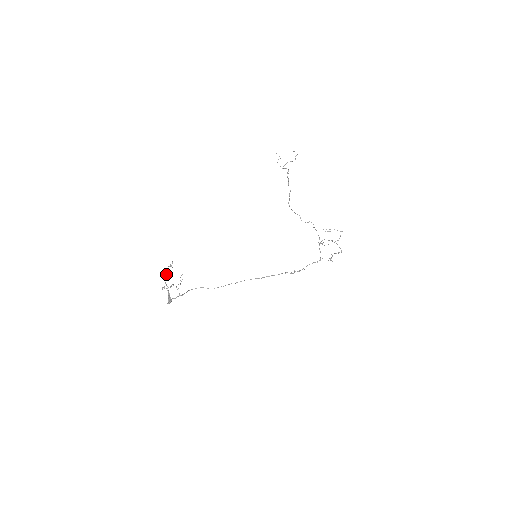
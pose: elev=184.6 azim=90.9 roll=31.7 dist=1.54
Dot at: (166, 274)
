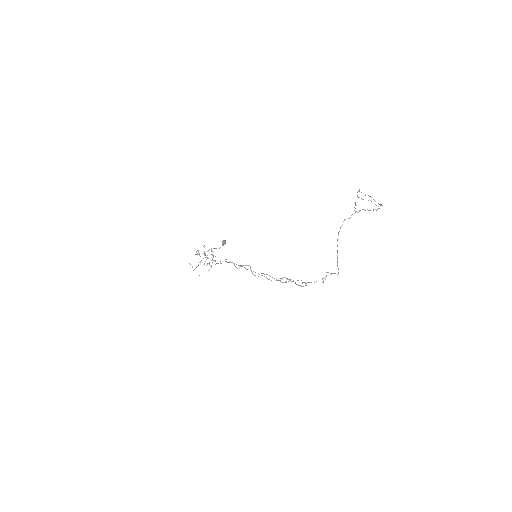
Dot at: (199, 254)
